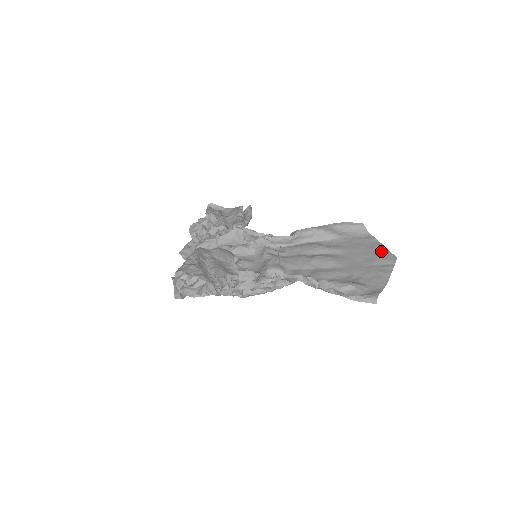
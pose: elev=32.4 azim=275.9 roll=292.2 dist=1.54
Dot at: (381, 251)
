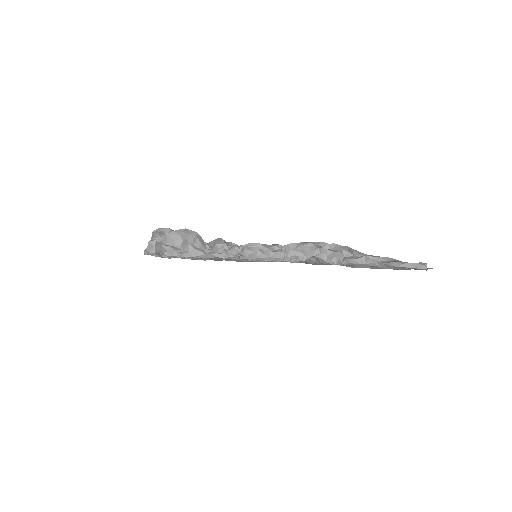
Dot at: occluded
